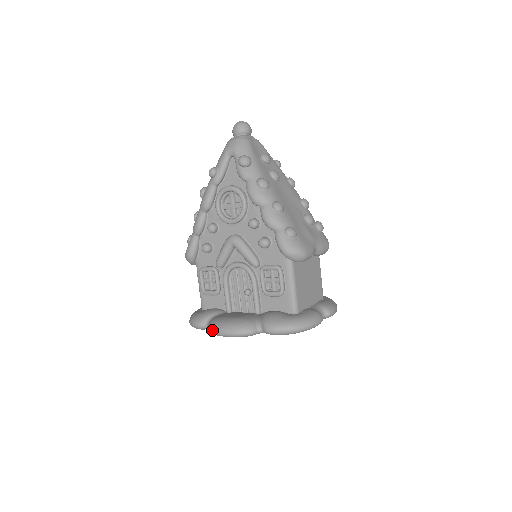
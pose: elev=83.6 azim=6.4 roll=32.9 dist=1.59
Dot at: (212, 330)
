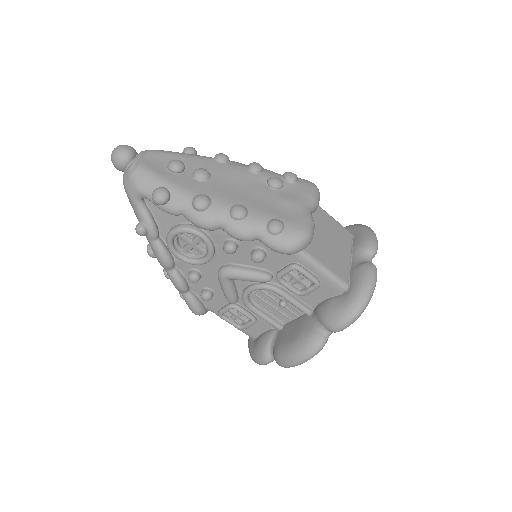
Dot at: (284, 366)
